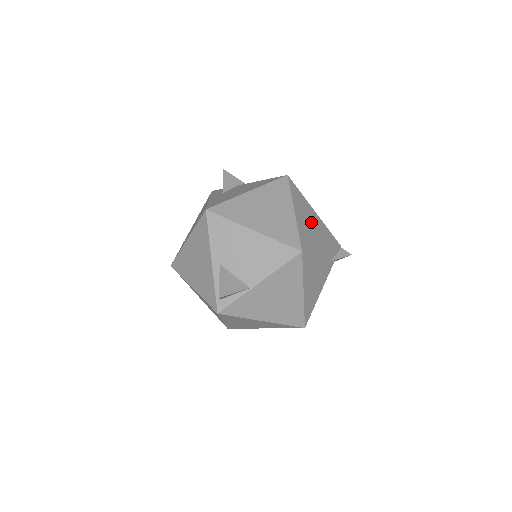
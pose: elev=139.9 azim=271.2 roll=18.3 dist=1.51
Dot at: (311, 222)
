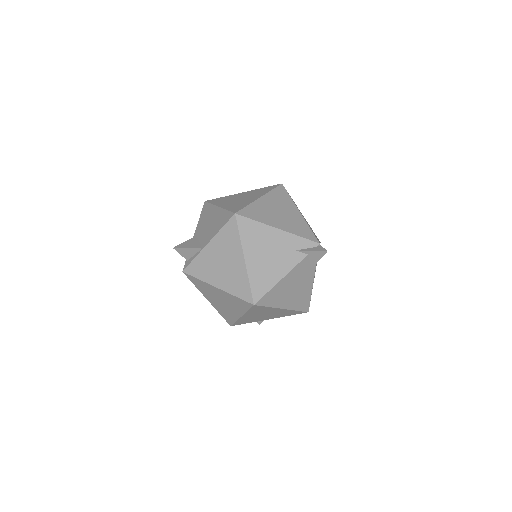
Dot at: (281, 212)
